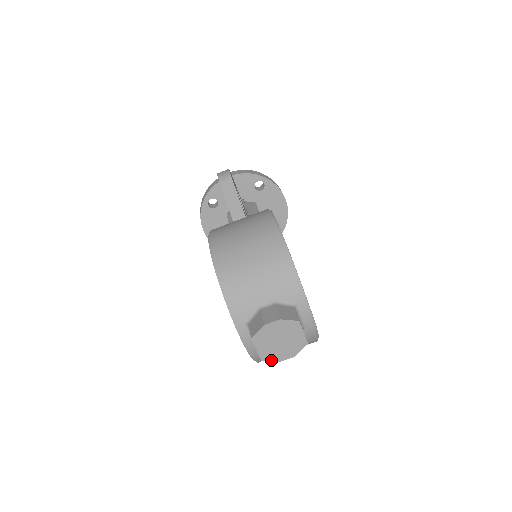
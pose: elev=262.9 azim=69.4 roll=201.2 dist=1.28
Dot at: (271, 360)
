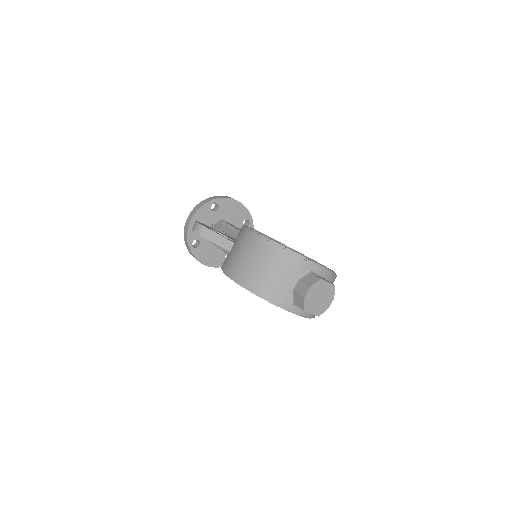
Dot at: (323, 312)
